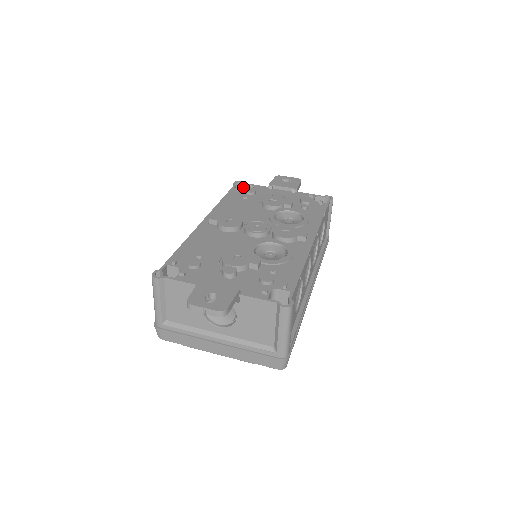
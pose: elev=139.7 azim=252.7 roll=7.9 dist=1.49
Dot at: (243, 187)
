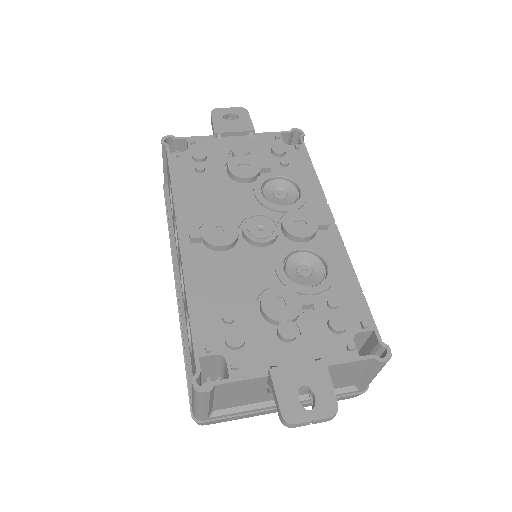
Dot at: (176, 143)
